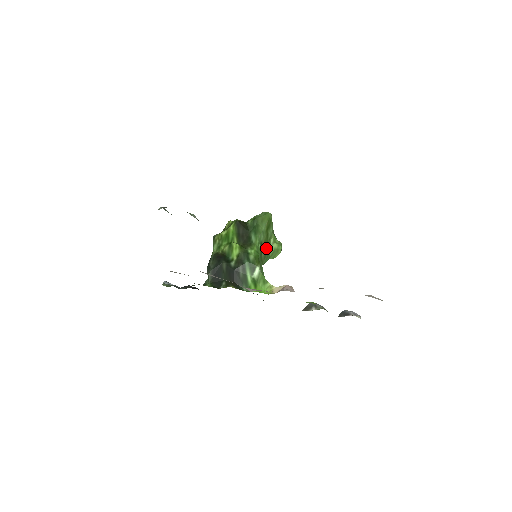
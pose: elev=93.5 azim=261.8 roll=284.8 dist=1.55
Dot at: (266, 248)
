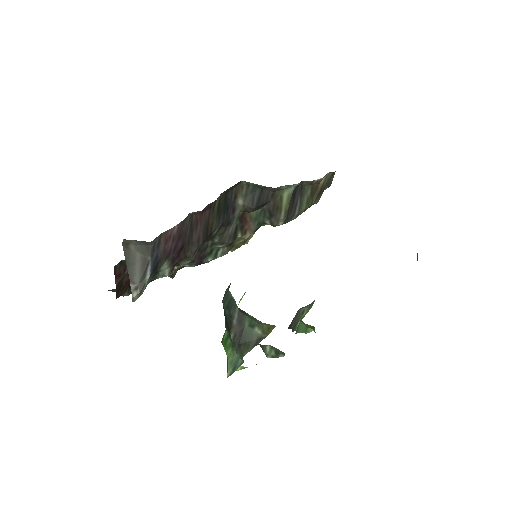
Dot at: occluded
